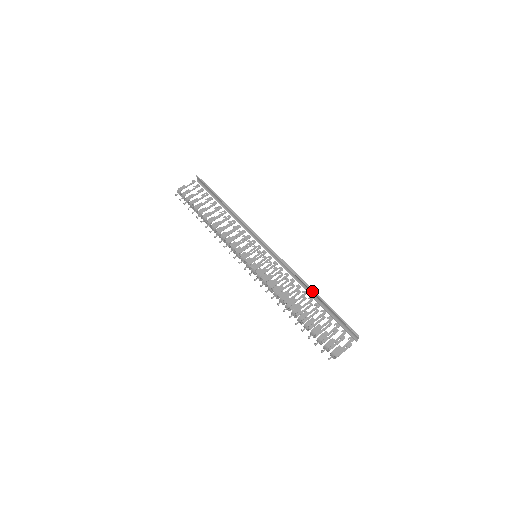
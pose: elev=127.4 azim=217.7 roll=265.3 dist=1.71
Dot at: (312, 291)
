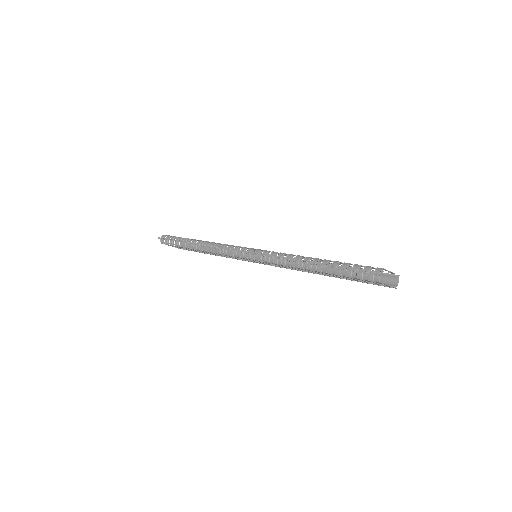
Dot at: (330, 264)
